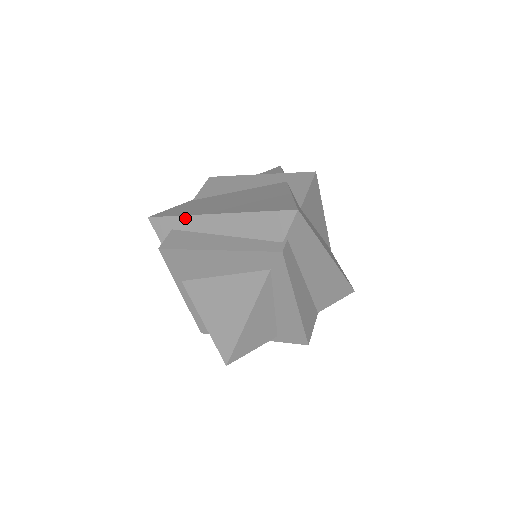
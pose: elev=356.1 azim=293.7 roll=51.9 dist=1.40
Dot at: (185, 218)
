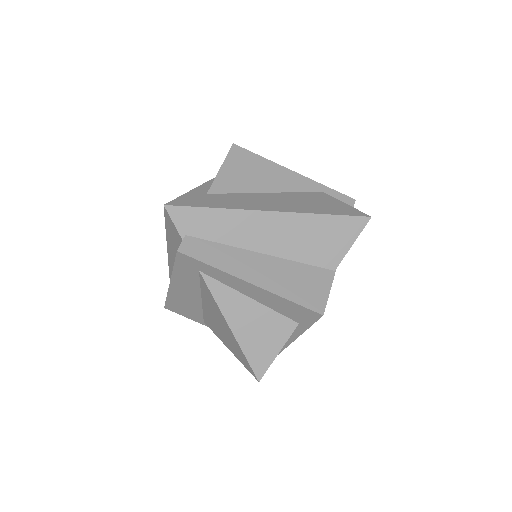
Dot at: (170, 269)
